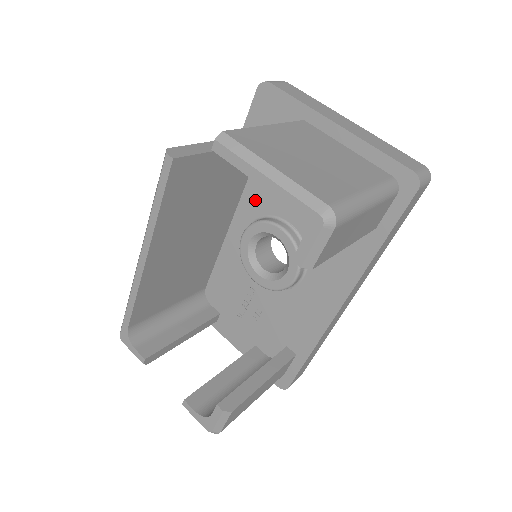
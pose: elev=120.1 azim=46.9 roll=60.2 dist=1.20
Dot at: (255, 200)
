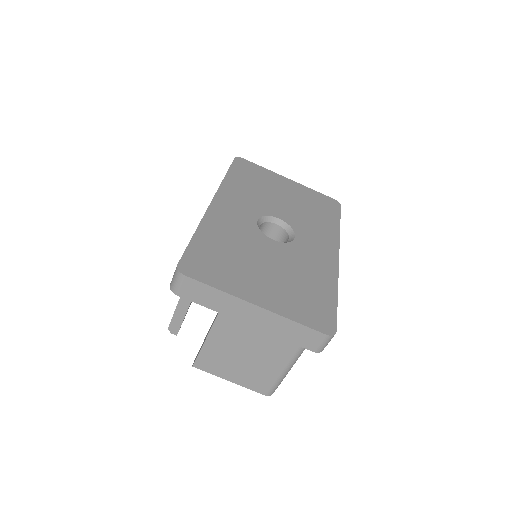
Dot at: occluded
